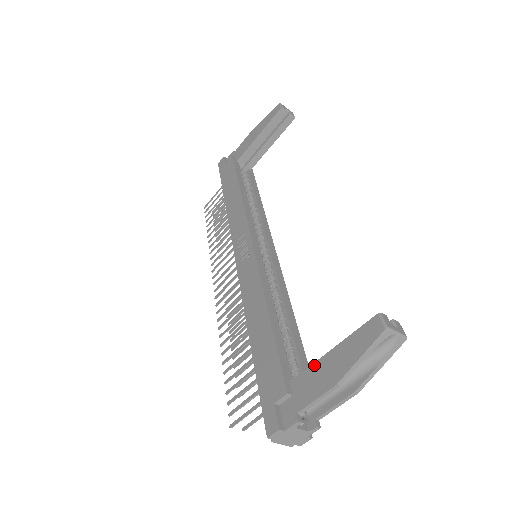
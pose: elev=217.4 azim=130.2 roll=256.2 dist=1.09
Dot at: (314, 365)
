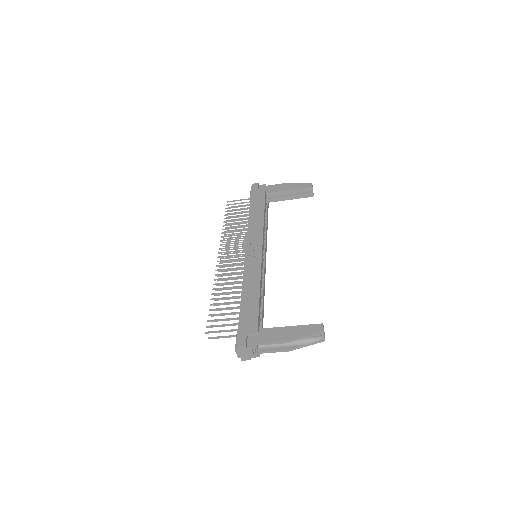
Dot at: (277, 328)
